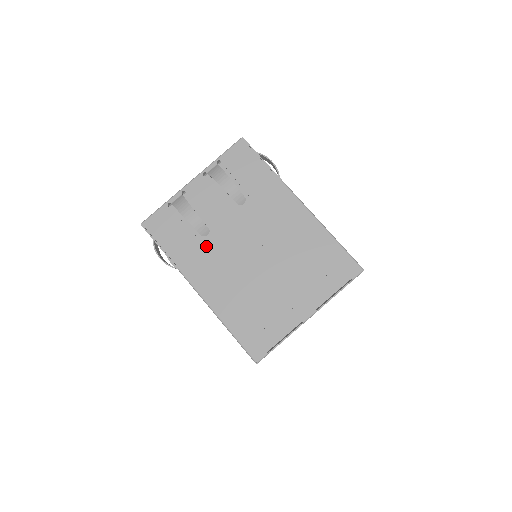
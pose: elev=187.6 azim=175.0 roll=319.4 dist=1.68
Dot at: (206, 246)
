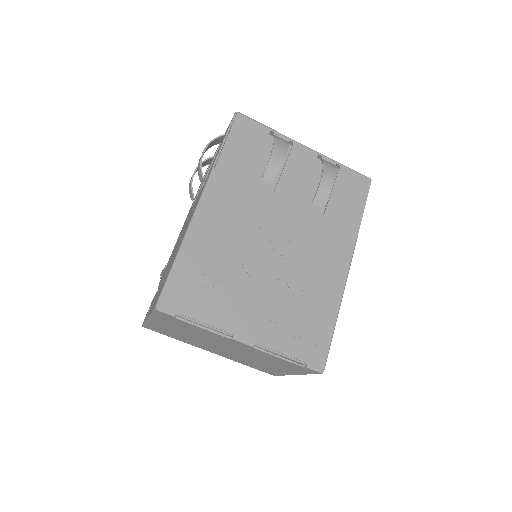
Dot at: (253, 189)
